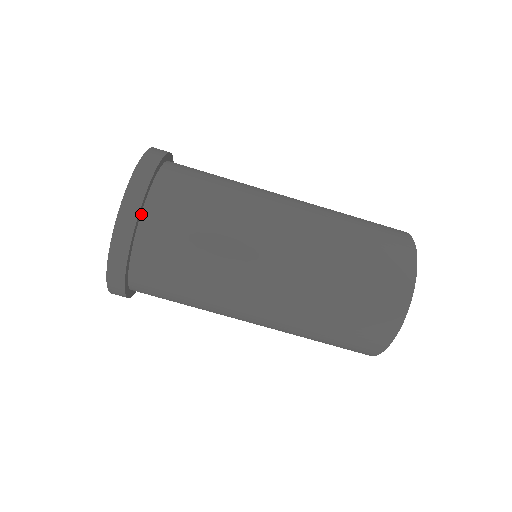
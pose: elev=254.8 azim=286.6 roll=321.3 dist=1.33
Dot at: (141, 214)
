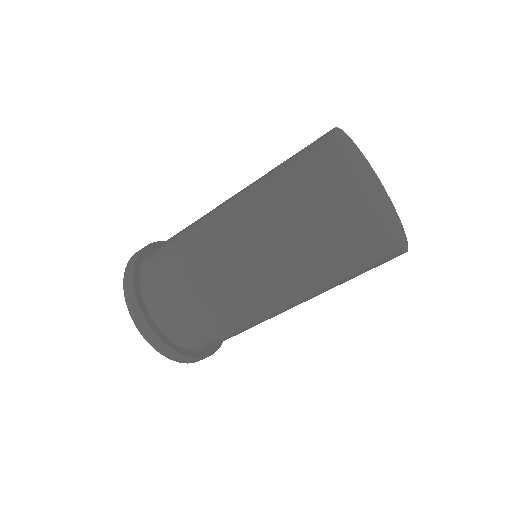
Dot at: (159, 329)
